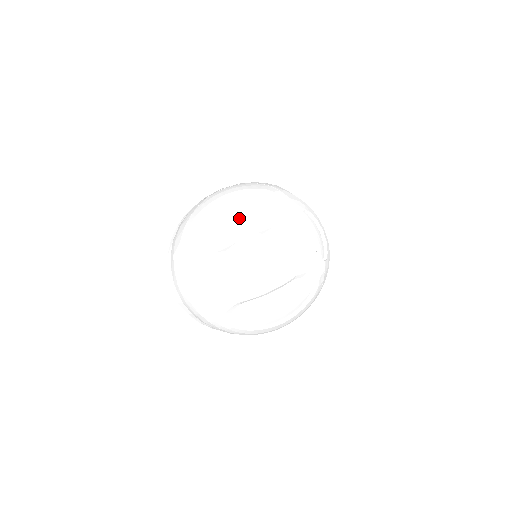
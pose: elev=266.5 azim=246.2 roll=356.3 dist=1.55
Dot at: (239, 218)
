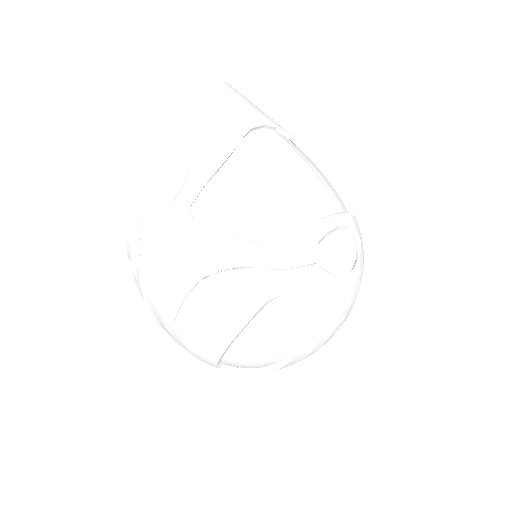
Dot at: (265, 349)
